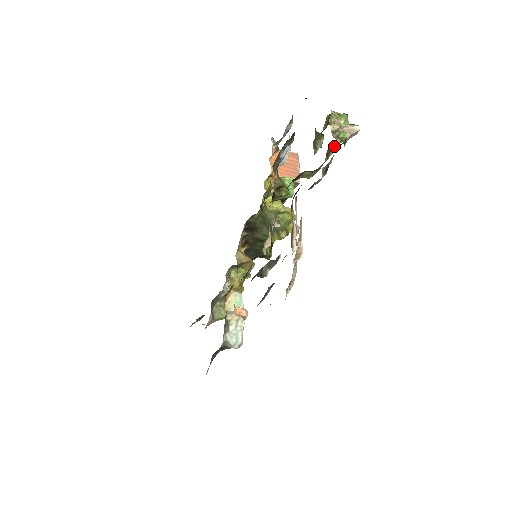
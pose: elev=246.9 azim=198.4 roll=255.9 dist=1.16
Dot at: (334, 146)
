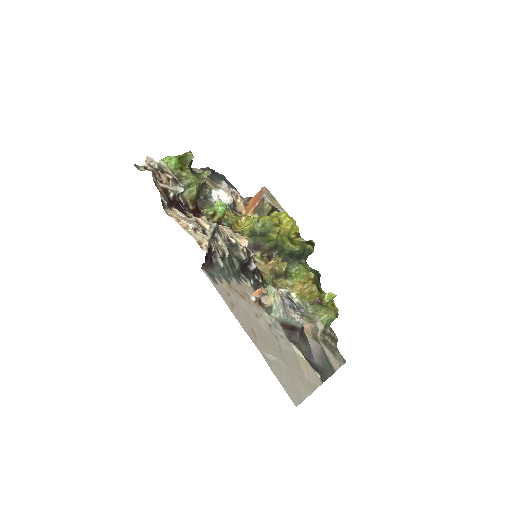
Dot at: (179, 170)
